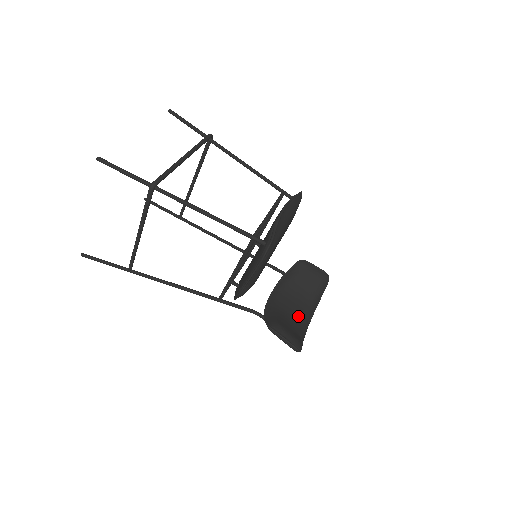
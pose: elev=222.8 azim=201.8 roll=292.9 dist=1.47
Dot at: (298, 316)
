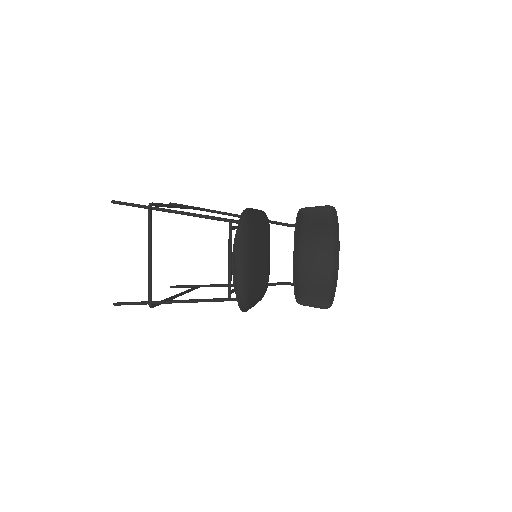
Dot at: (323, 262)
